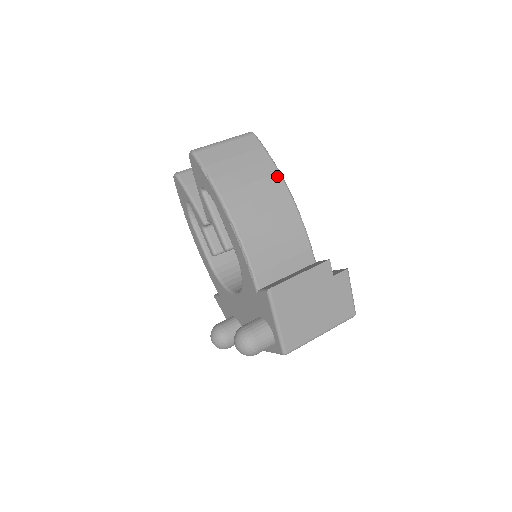
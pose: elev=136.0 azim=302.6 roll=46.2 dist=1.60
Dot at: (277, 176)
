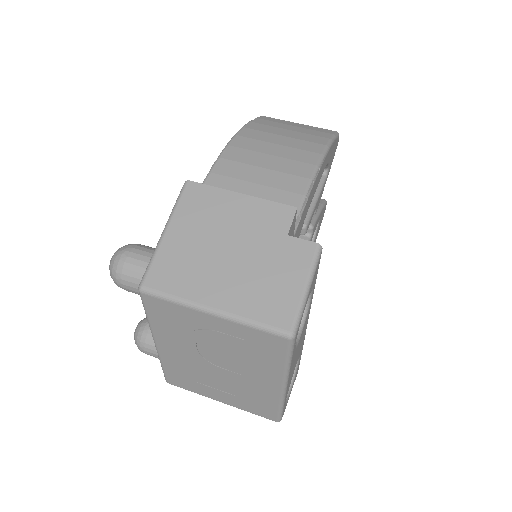
Dot at: (321, 145)
